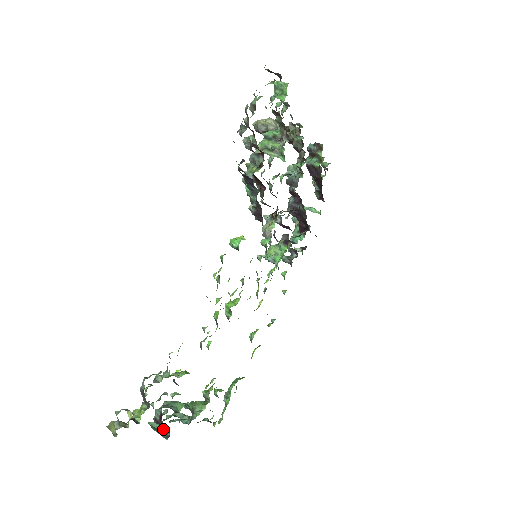
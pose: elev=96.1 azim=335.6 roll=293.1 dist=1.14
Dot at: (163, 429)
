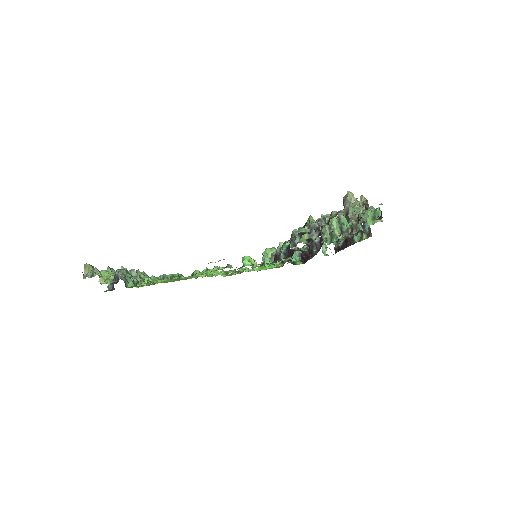
Dot at: occluded
